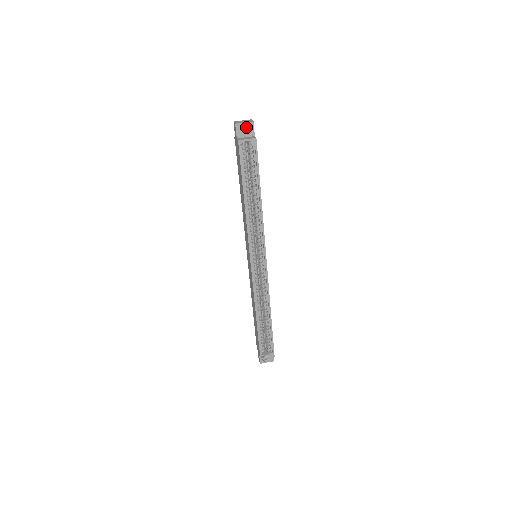
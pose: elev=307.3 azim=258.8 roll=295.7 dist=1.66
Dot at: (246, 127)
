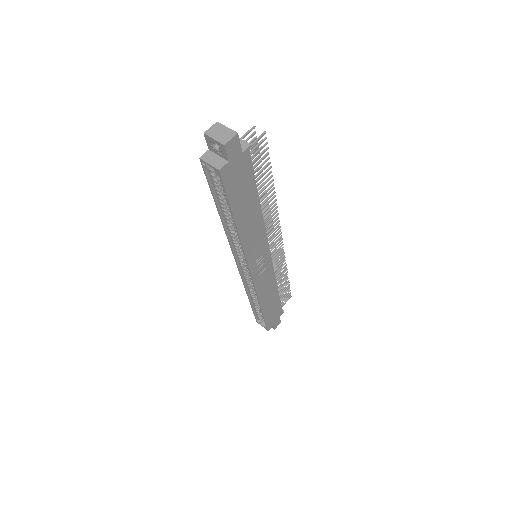
Dot at: (218, 144)
